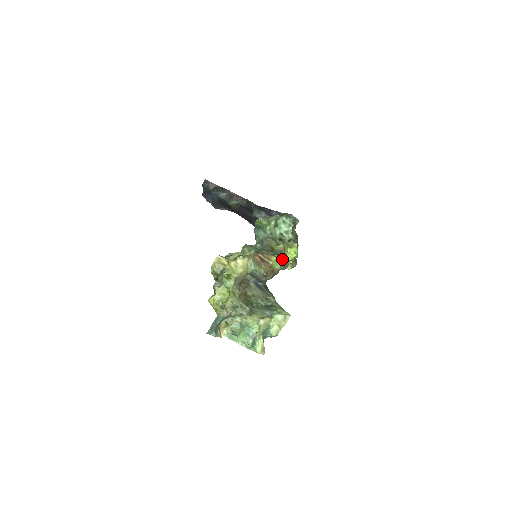
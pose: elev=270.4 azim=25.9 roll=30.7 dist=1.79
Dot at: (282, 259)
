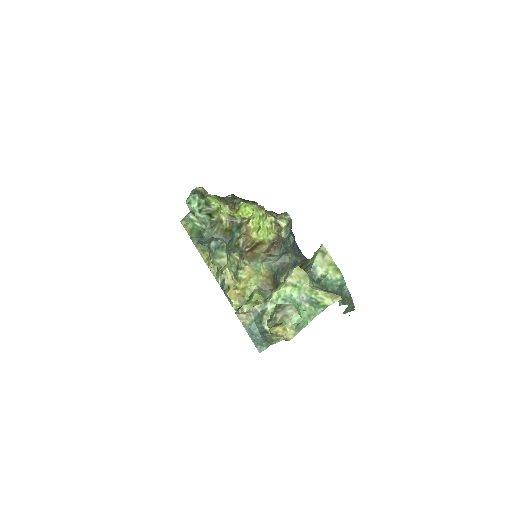
Dot at: (252, 225)
